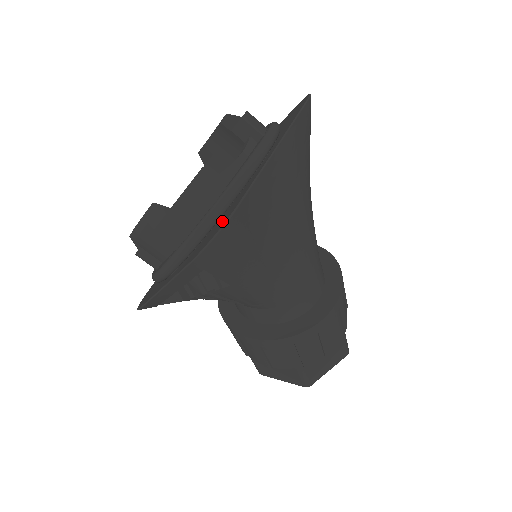
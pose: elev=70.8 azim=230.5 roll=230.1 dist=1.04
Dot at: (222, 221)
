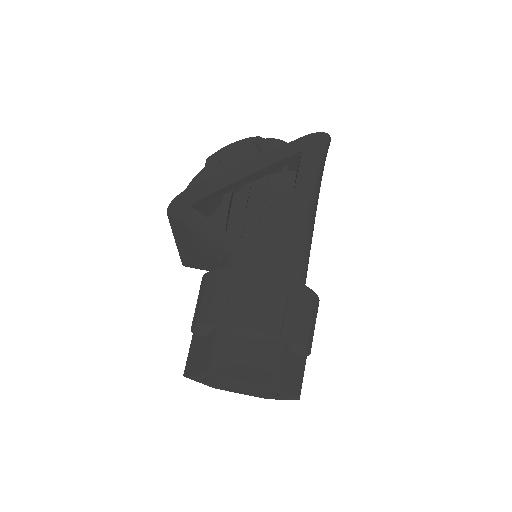
Dot at: occluded
